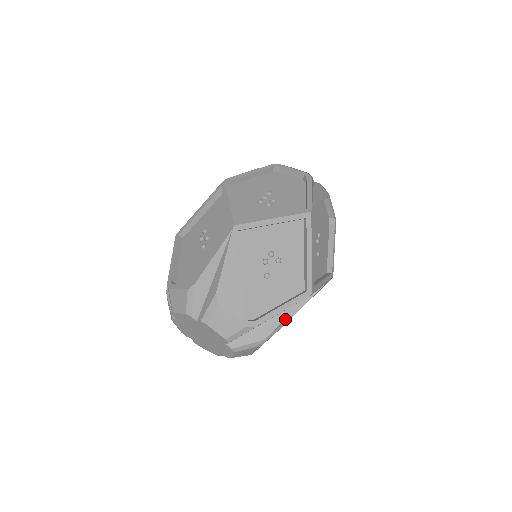
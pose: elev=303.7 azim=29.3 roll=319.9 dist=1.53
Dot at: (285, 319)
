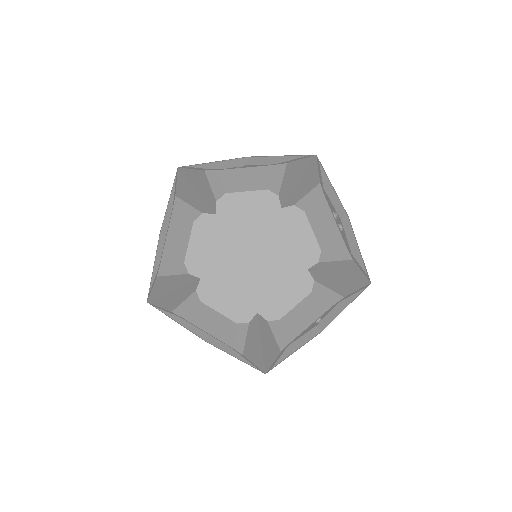
Dot at: (356, 290)
